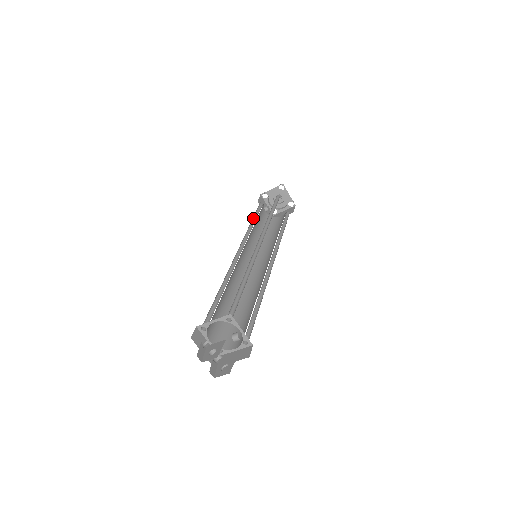
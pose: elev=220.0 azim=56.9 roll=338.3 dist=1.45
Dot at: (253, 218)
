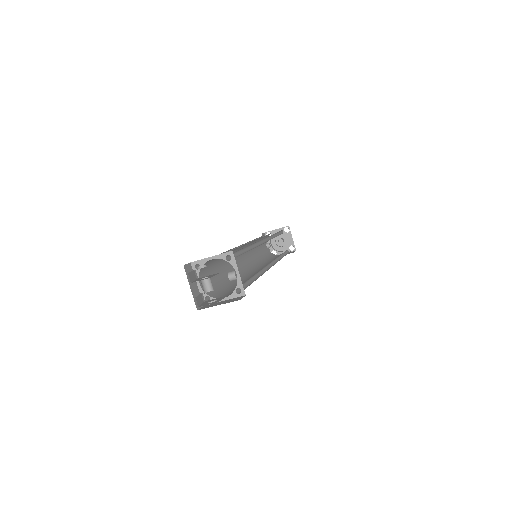
Dot at: occluded
